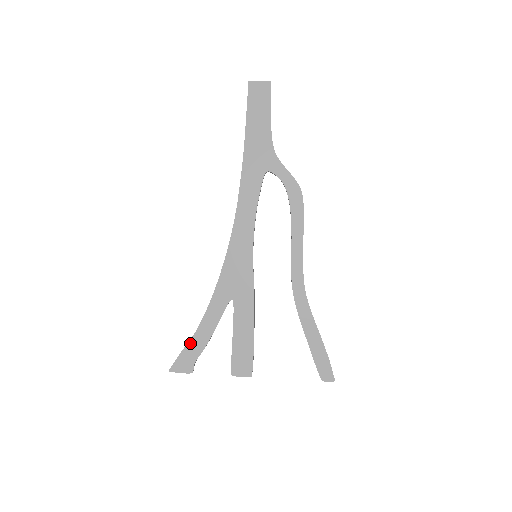
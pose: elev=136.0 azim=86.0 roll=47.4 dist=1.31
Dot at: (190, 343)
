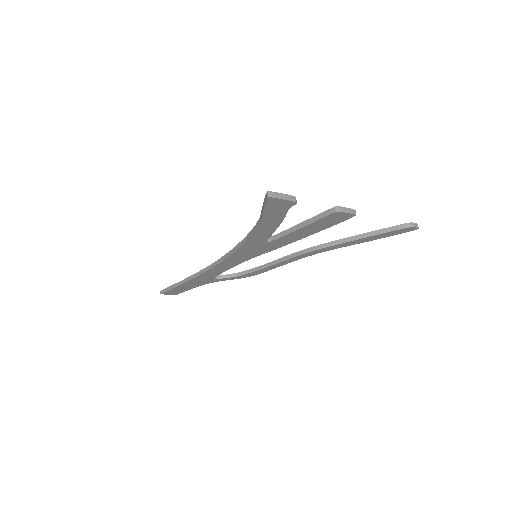
Dot at: occluded
